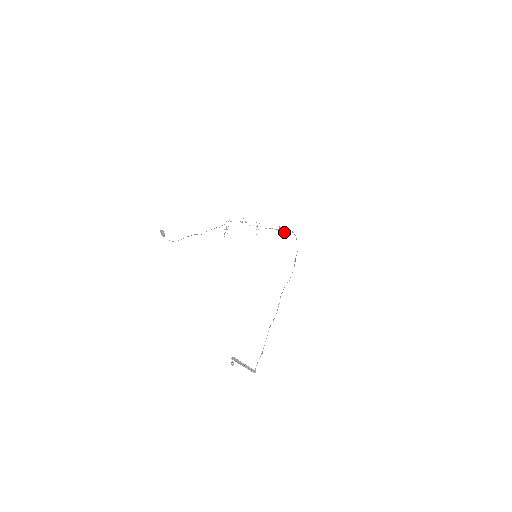
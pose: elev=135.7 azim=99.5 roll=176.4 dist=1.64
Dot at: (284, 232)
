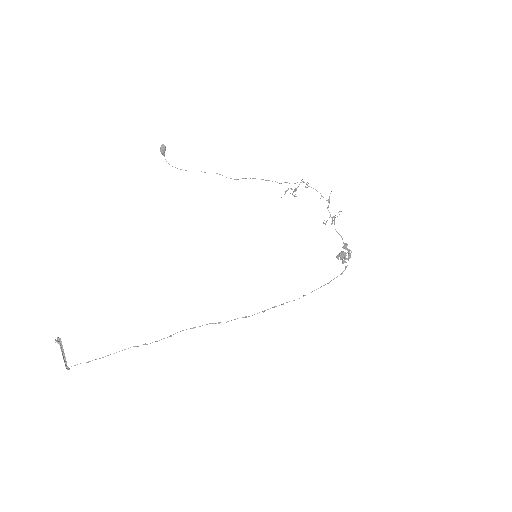
Dot at: (341, 256)
